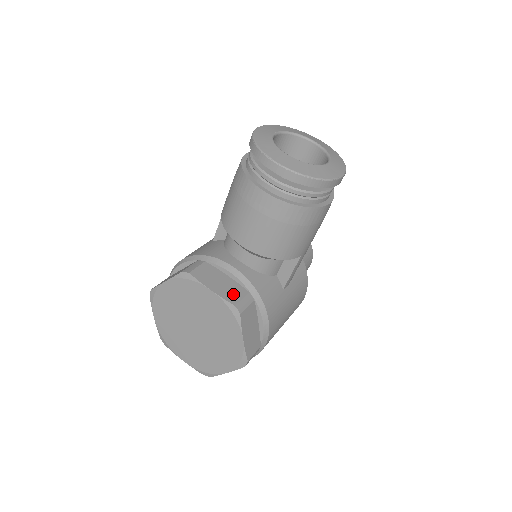
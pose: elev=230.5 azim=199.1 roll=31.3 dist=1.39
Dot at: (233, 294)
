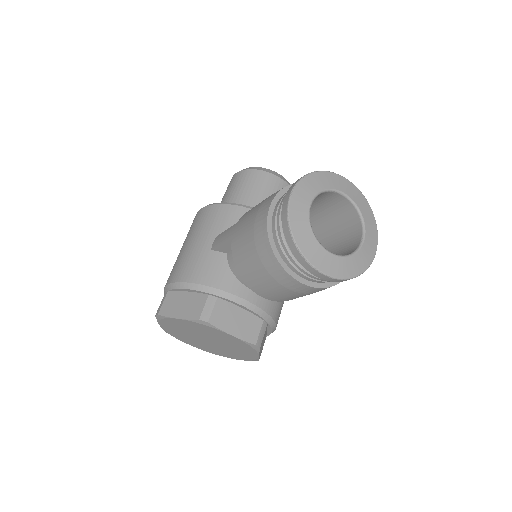
Dot at: (251, 331)
